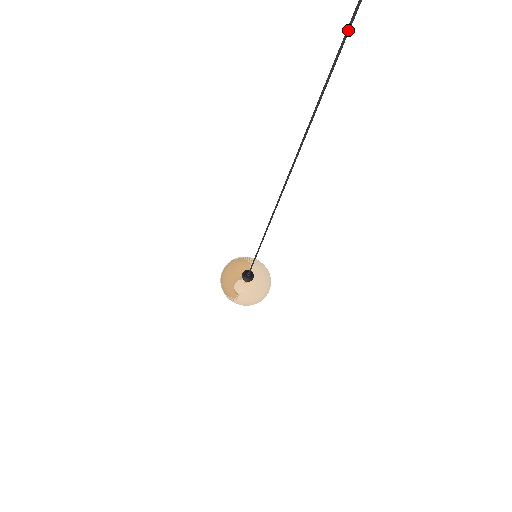
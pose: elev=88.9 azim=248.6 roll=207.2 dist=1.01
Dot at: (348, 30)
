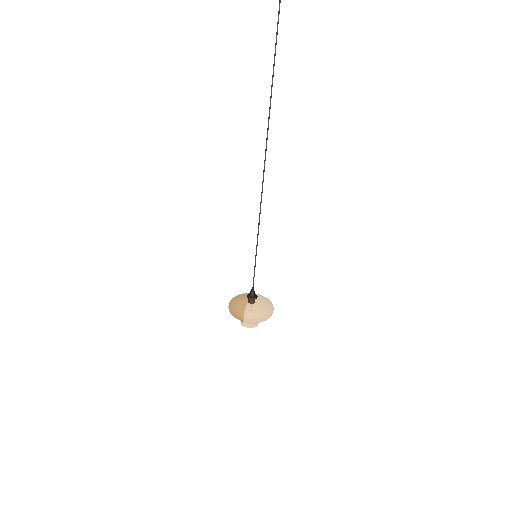
Dot at: (278, 23)
